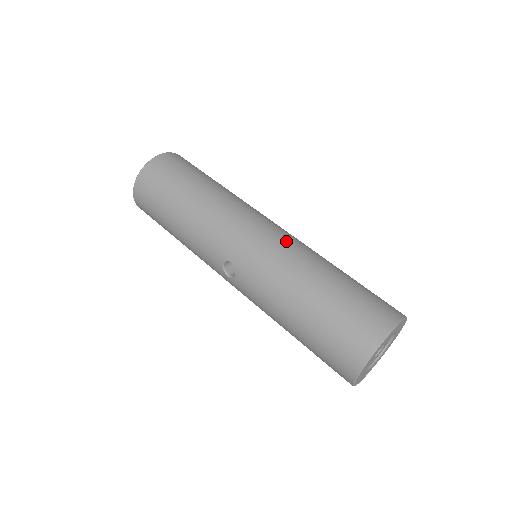
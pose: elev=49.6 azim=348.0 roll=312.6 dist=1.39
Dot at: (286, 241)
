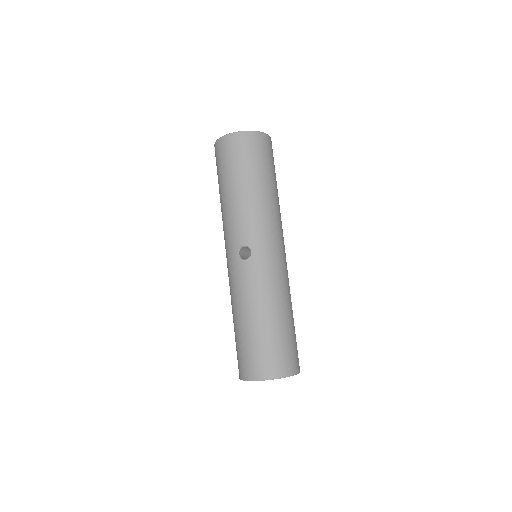
Dot at: (287, 273)
